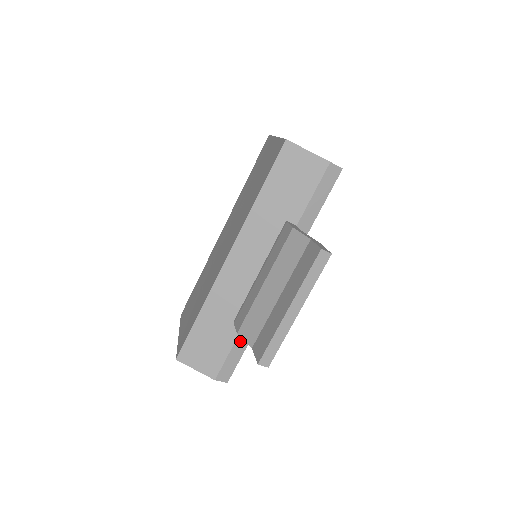
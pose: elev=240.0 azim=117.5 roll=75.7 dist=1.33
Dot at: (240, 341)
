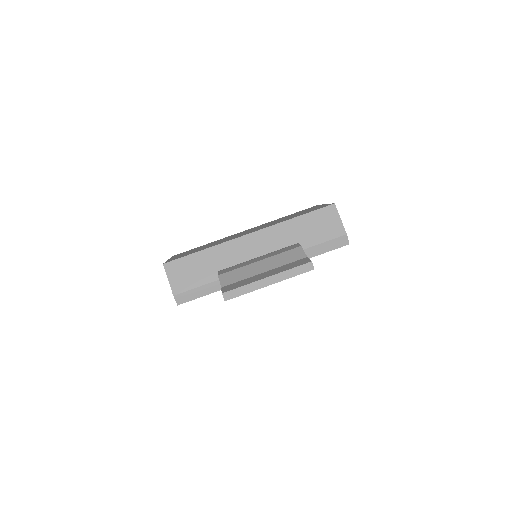
Dot at: (210, 286)
